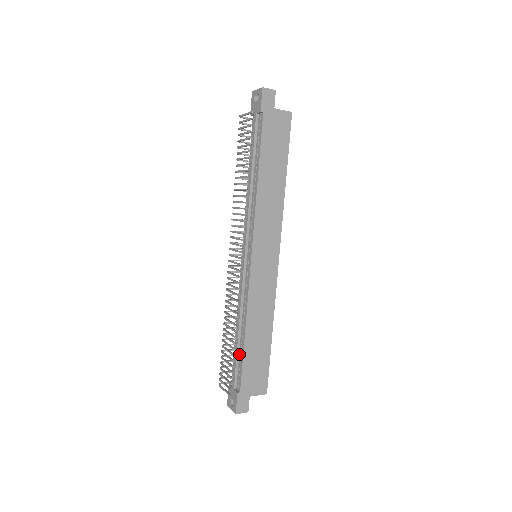
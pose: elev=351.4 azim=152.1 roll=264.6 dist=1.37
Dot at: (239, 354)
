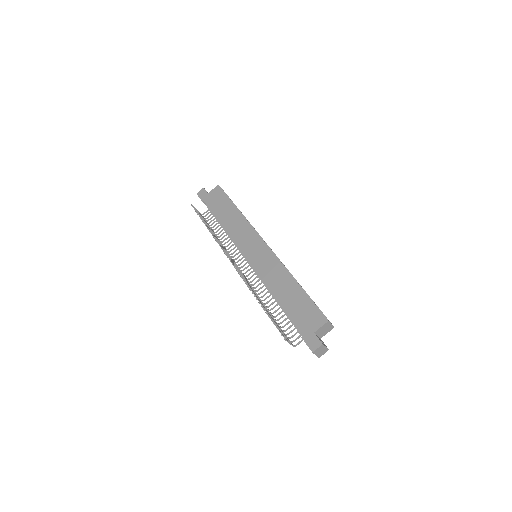
Dot at: occluded
